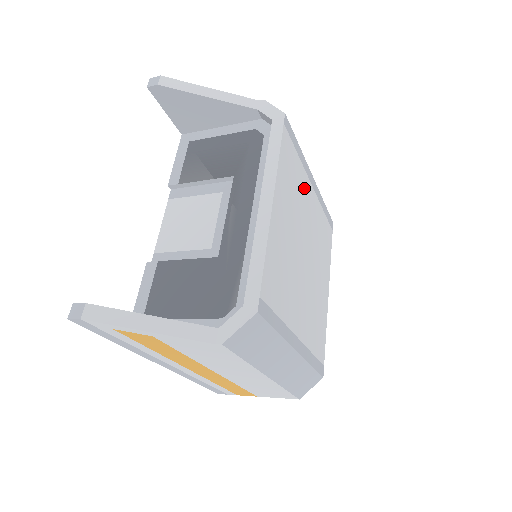
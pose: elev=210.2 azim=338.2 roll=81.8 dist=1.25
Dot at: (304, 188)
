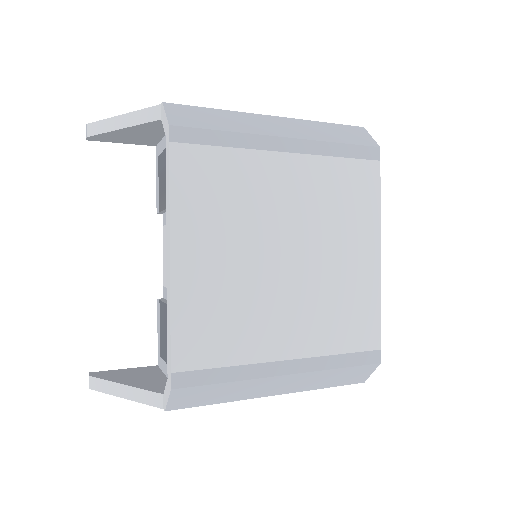
Dot at: (259, 175)
